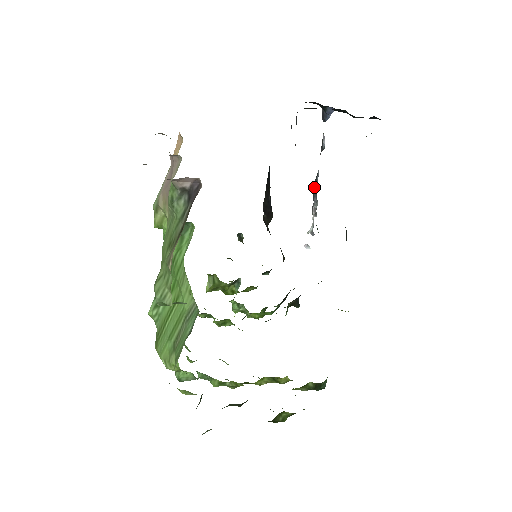
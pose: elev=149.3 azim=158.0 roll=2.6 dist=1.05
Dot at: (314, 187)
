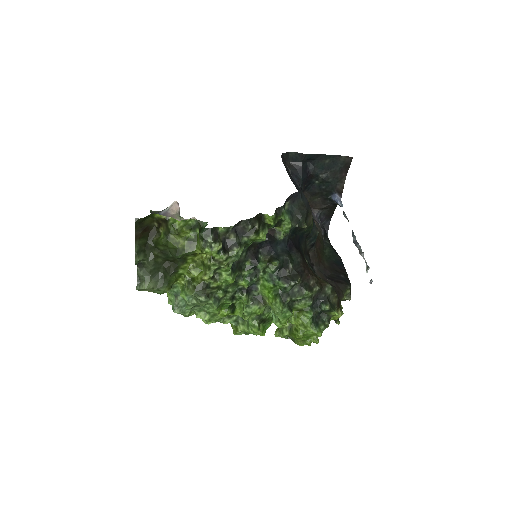
Dot at: (353, 240)
